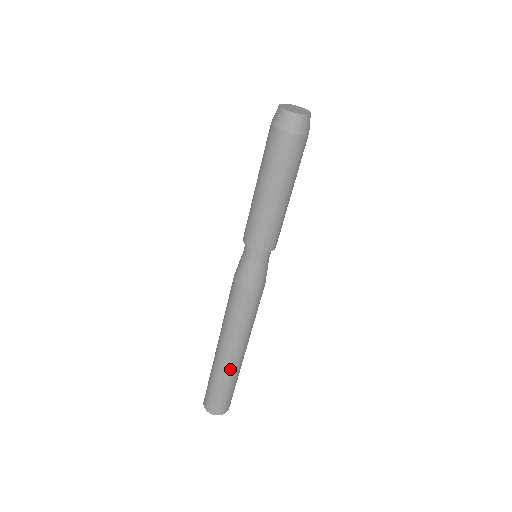
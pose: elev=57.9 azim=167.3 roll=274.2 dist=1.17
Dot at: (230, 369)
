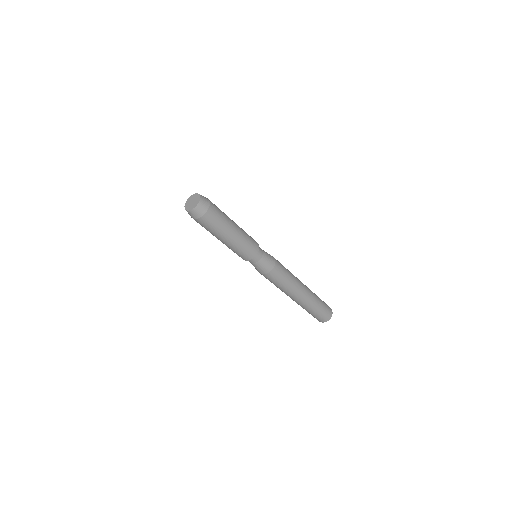
Dot at: (304, 304)
